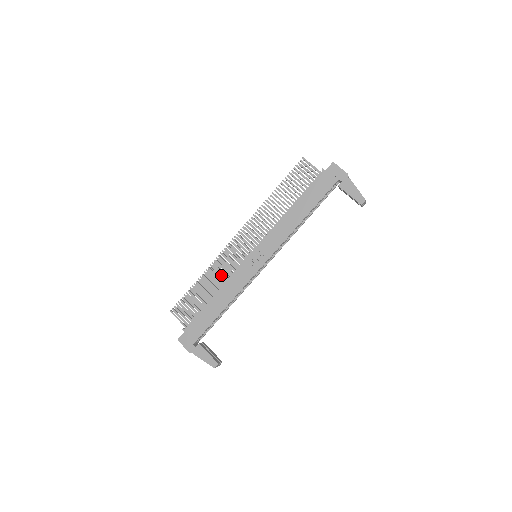
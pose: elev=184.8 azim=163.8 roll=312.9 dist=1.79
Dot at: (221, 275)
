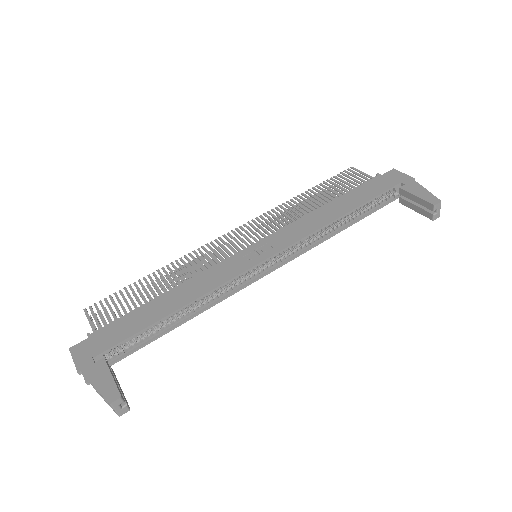
Dot at: (191, 270)
